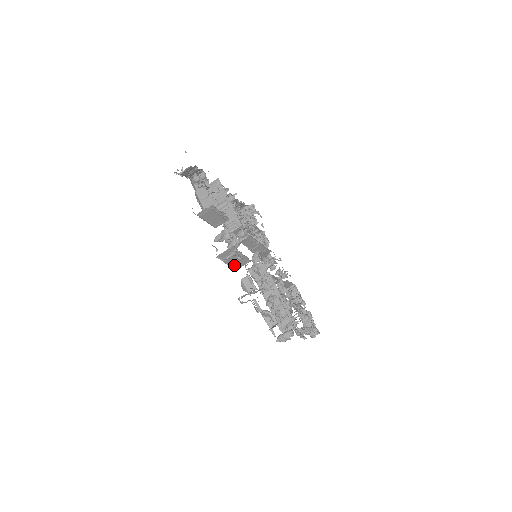
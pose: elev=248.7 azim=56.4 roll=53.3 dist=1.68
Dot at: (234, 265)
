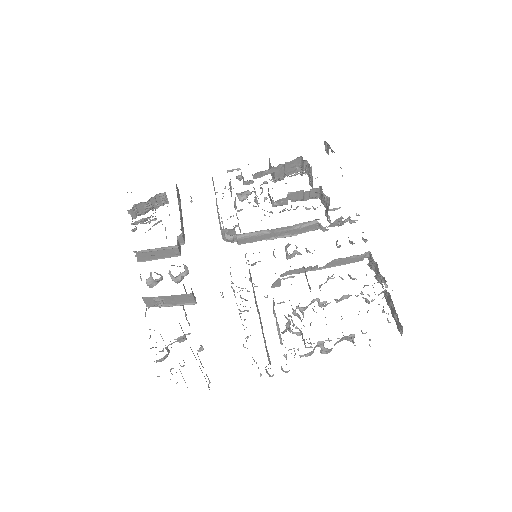
Dot at: (183, 302)
